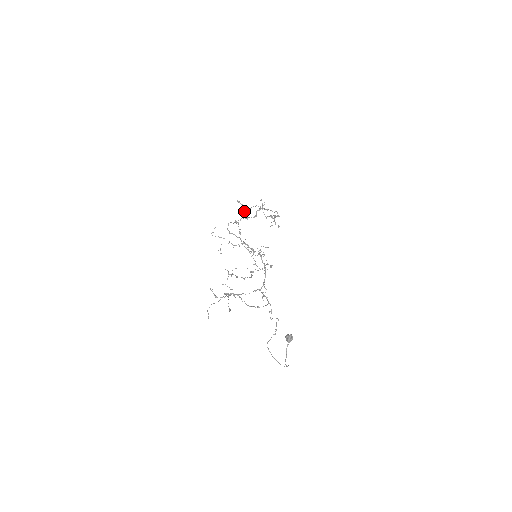
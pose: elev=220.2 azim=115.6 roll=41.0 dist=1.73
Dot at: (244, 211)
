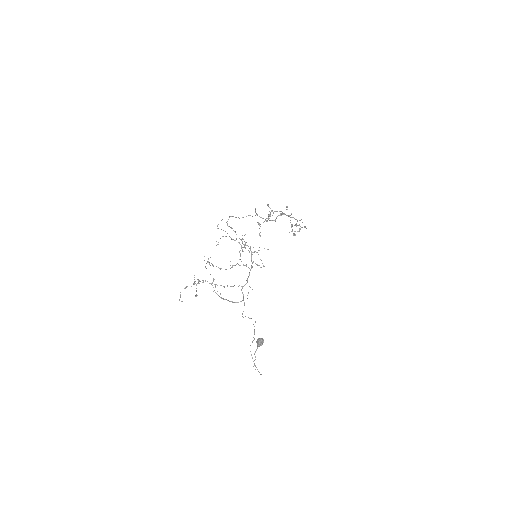
Dot at: (255, 210)
